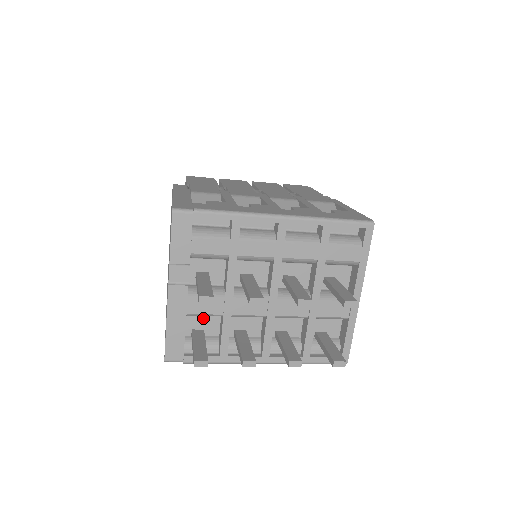
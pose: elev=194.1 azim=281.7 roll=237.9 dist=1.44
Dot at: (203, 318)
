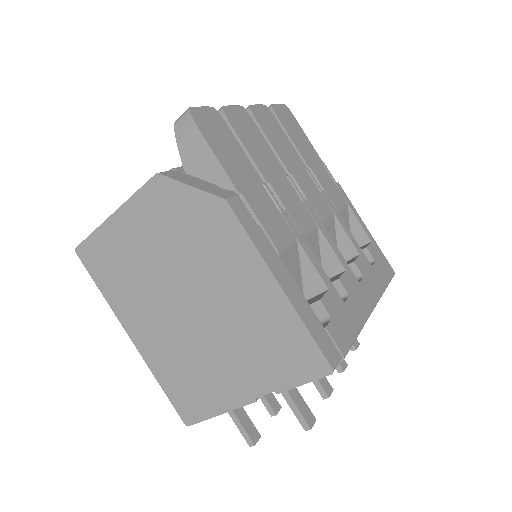
Dot at: occluded
